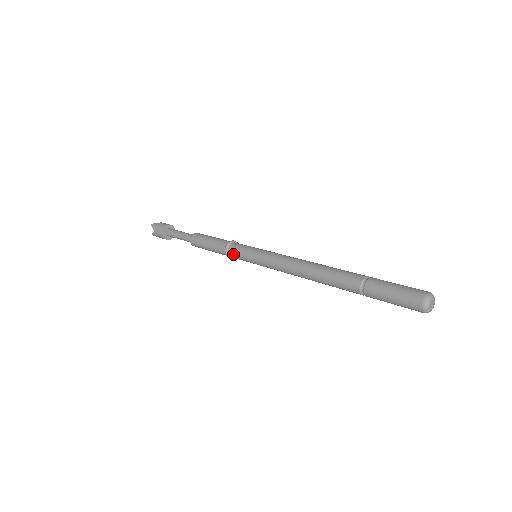
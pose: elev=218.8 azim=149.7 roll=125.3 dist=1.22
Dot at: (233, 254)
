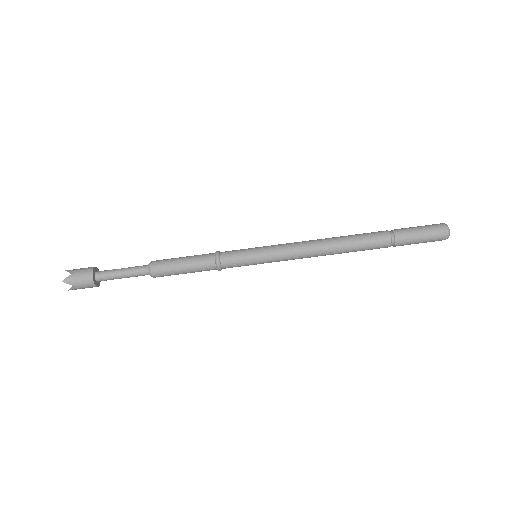
Dot at: (228, 255)
